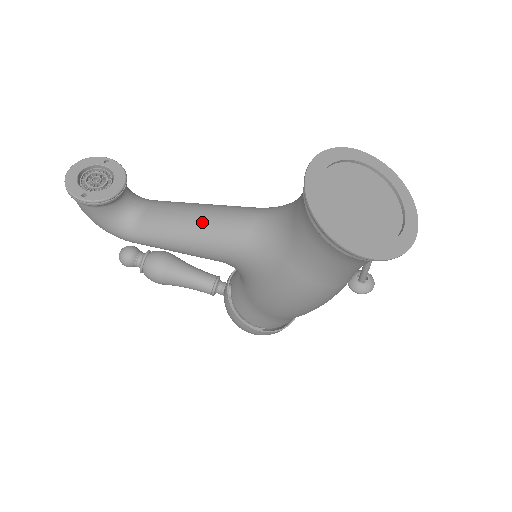
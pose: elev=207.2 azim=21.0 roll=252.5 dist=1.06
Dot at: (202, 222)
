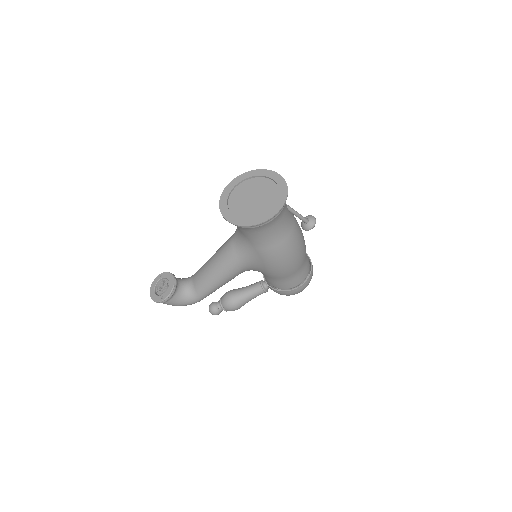
Dot at: (215, 264)
